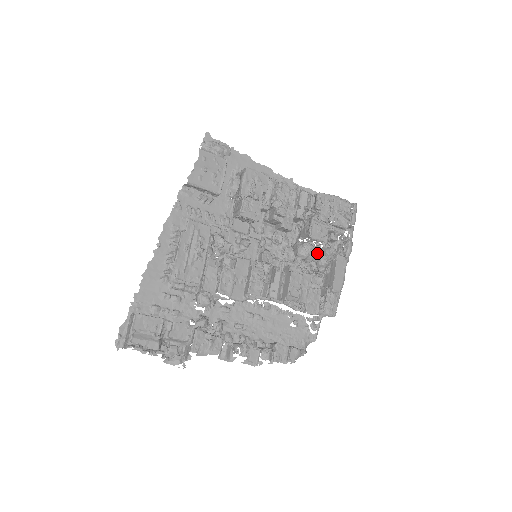
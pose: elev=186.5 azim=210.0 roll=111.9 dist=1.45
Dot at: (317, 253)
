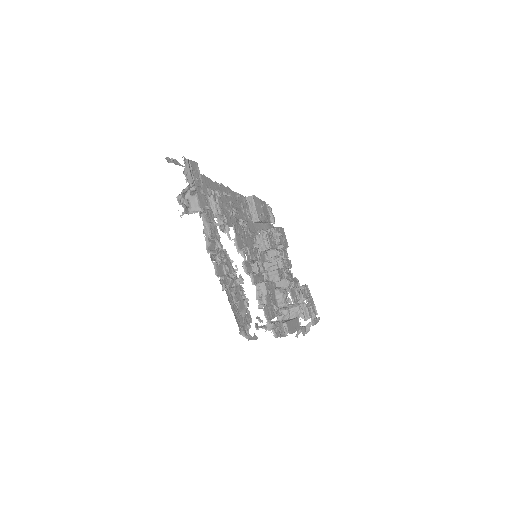
Dot at: (287, 302)
